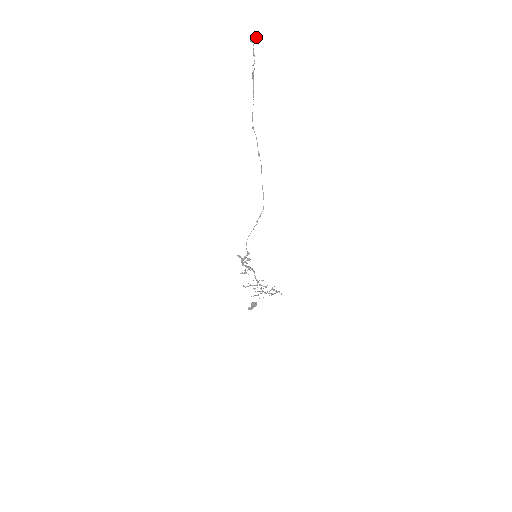
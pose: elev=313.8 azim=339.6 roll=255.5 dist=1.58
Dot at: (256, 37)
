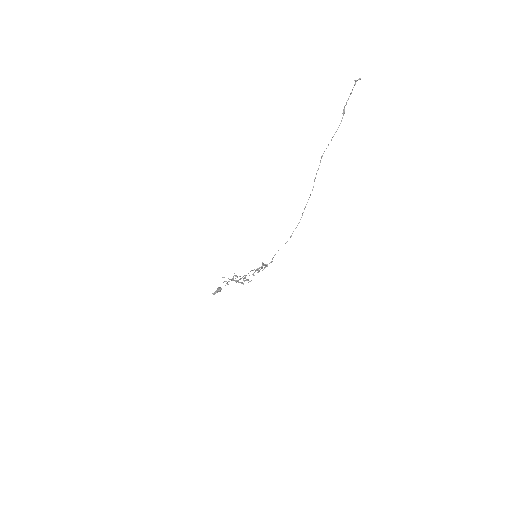
Dot at: occluded
